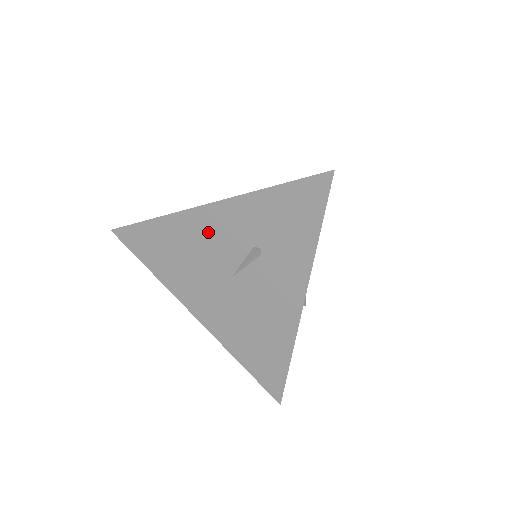
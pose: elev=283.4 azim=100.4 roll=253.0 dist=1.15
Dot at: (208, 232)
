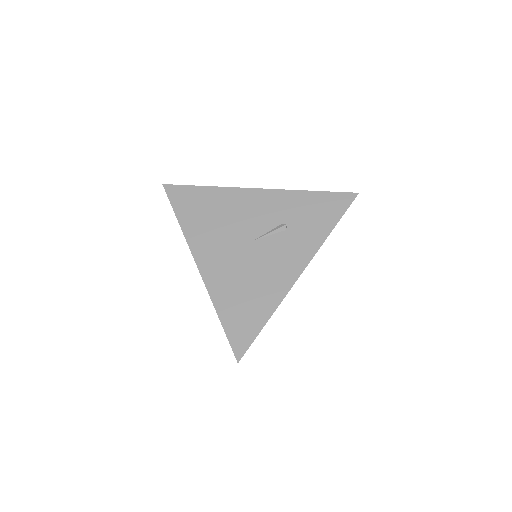
Dot at: (251, 206)
